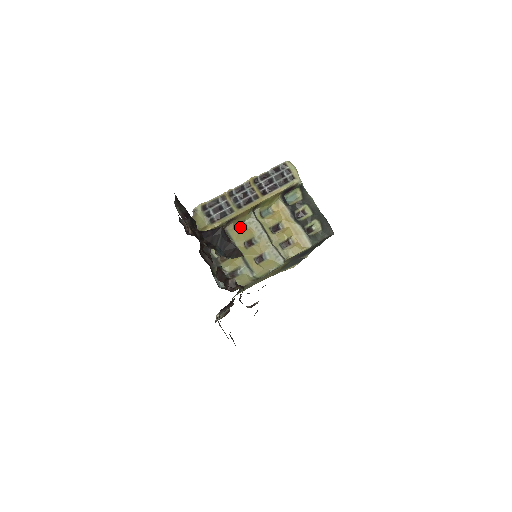
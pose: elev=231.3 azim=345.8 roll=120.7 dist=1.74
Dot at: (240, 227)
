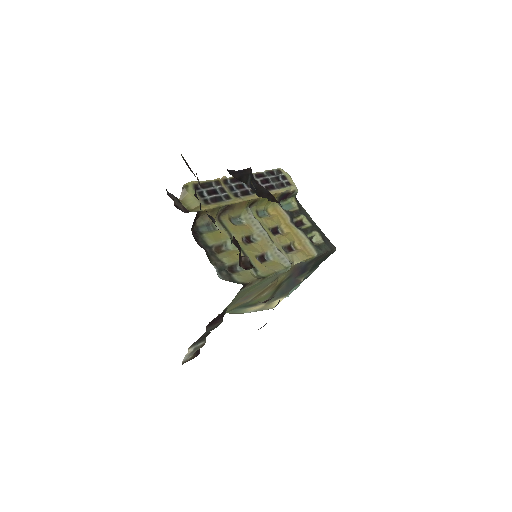
Dot at: (235, 221)
